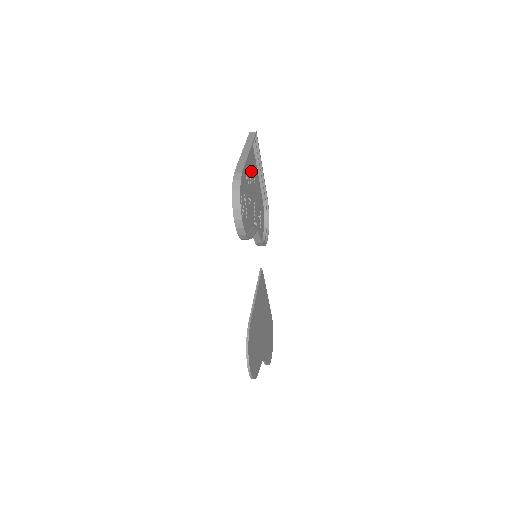
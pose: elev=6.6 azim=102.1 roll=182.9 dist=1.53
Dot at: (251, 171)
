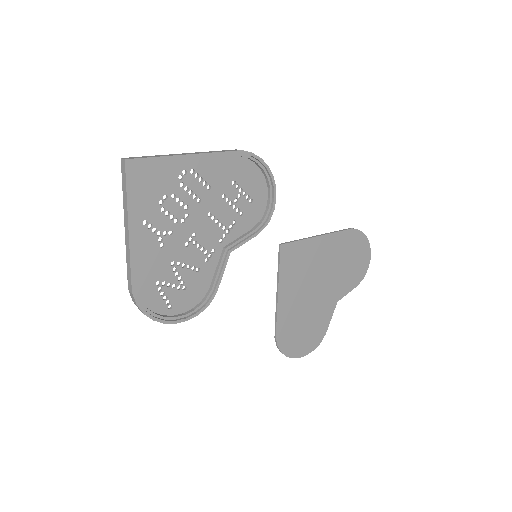
Dot at: (167, 203)
